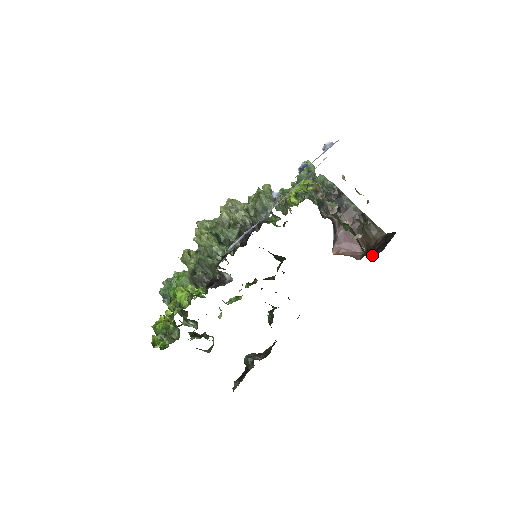
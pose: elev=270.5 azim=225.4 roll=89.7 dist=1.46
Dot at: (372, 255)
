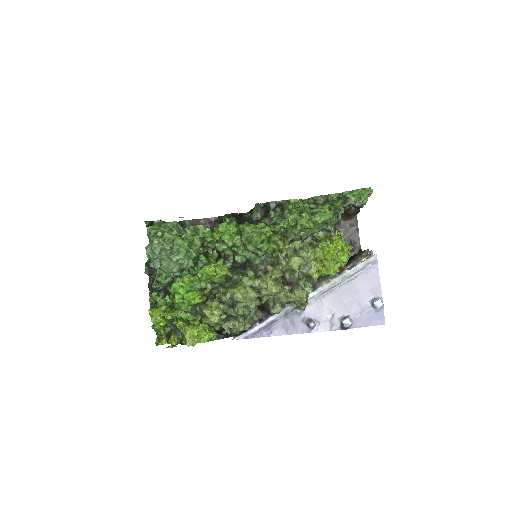
Dot at: occluded
